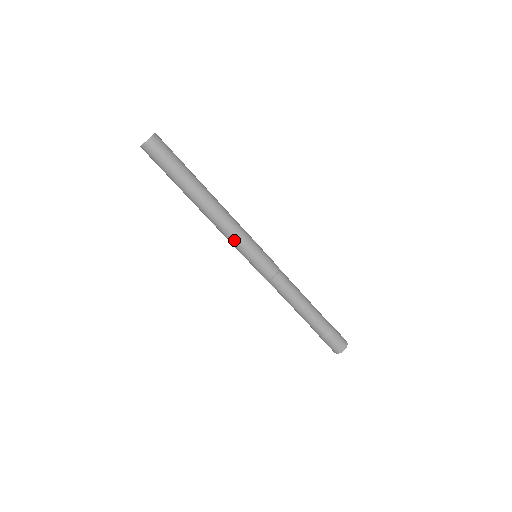
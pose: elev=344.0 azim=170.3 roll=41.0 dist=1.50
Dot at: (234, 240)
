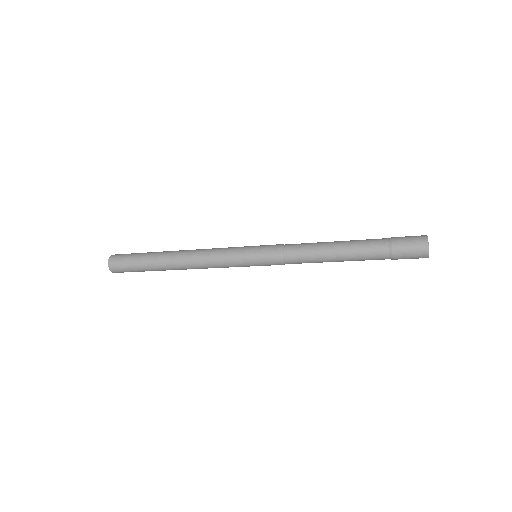
Dot at: (222, 261)
